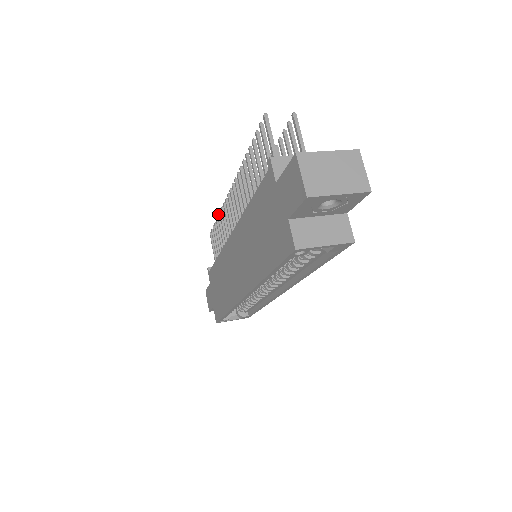
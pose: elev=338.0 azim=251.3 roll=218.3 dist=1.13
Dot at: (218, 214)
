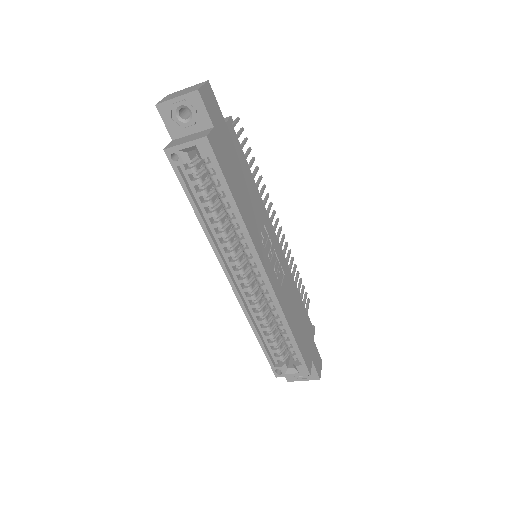
Dot at: occluded
